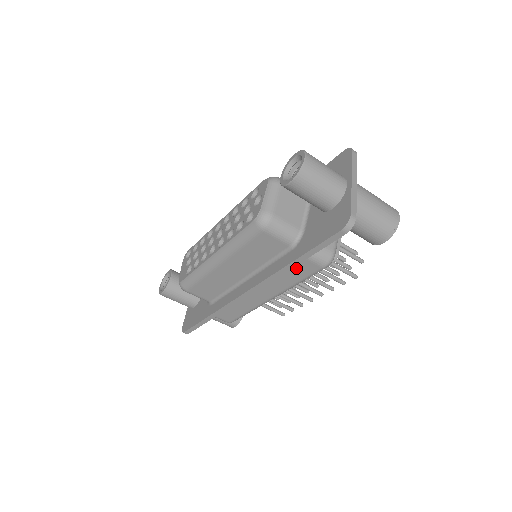
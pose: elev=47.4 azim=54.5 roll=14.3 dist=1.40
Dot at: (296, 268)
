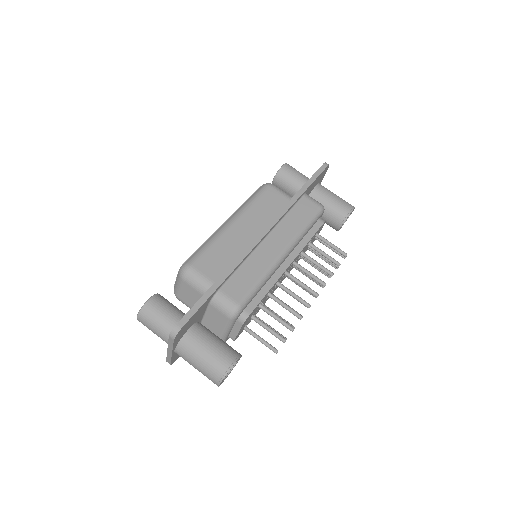
Dot at: (300, 209)
